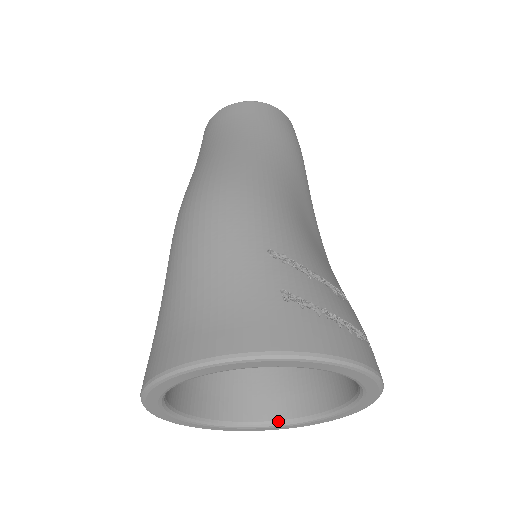
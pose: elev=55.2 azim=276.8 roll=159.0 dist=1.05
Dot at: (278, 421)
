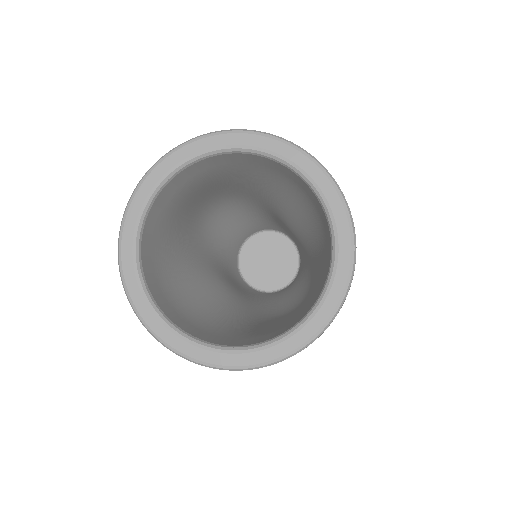
Dot at: (269, 339)
